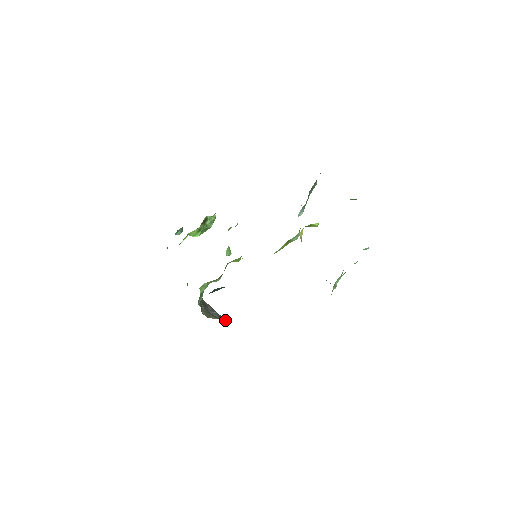
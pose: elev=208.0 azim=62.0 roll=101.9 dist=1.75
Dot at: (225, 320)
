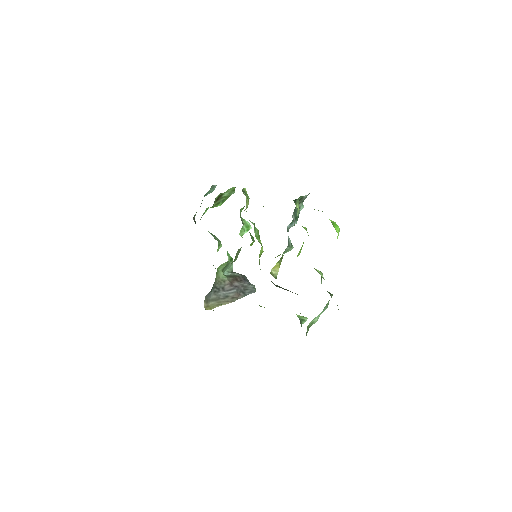
Dot at: (250, 289)
